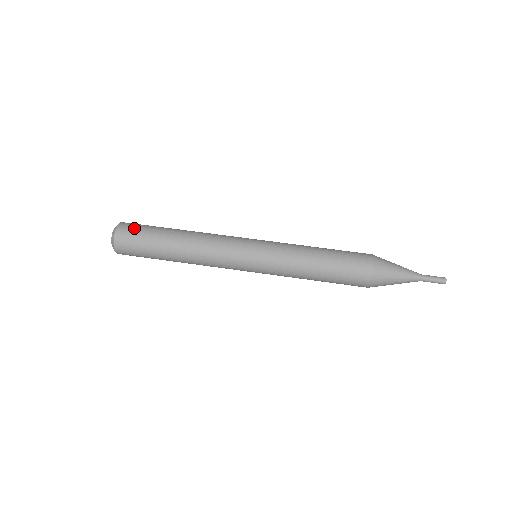
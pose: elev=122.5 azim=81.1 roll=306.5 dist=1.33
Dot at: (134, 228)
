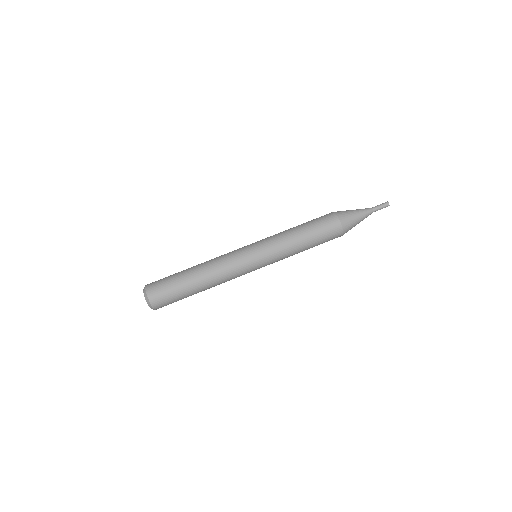
Dot at: (160, 287)
